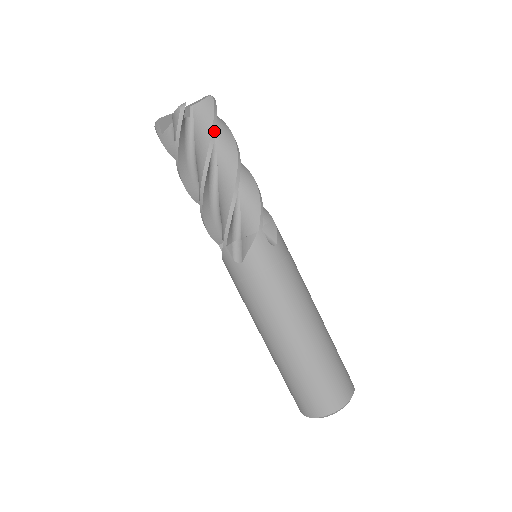
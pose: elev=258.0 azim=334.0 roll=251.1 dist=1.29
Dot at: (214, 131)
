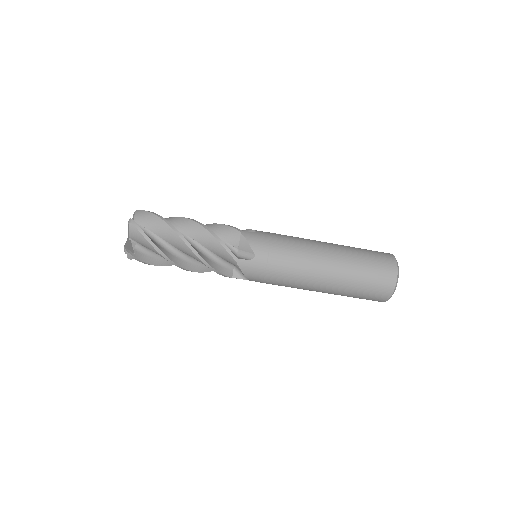
Dot at: (153, 244)
